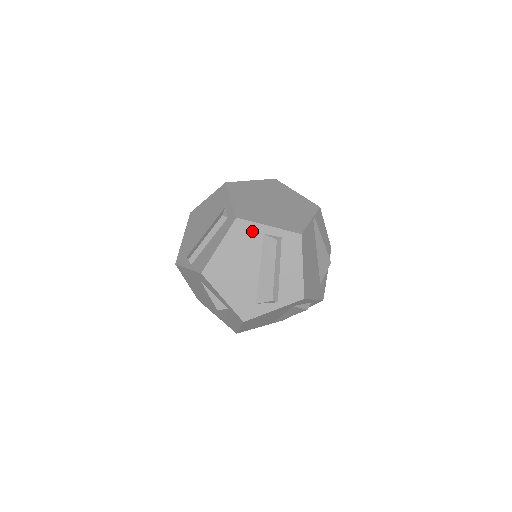
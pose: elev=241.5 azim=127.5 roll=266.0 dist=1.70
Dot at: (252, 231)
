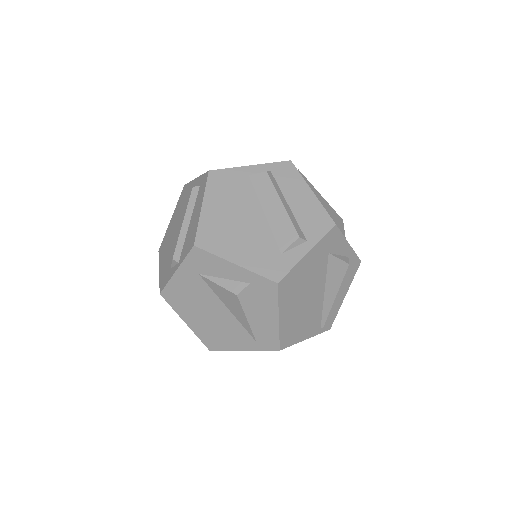
Dot at: (234, 177)
